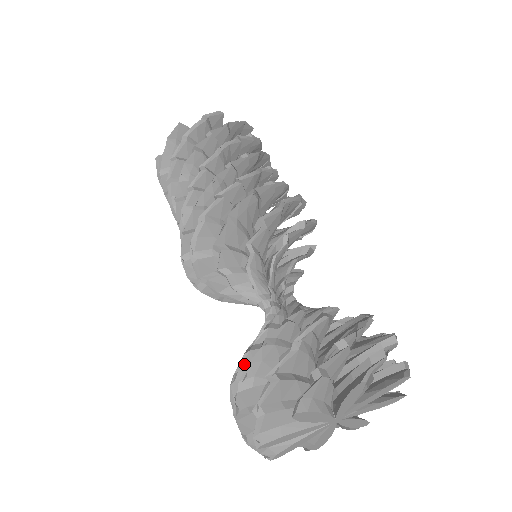
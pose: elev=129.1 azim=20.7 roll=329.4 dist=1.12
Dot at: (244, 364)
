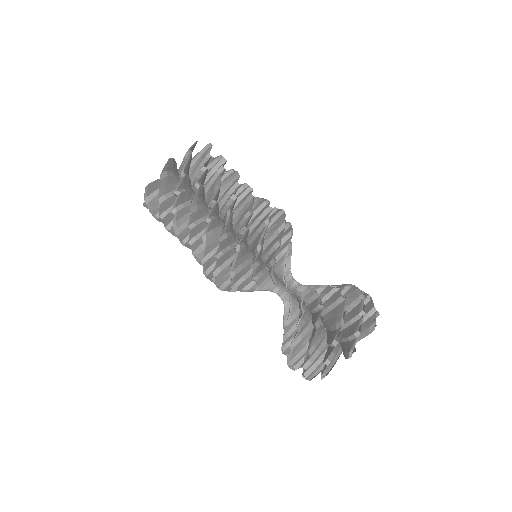
Dot at: (297, 336)
